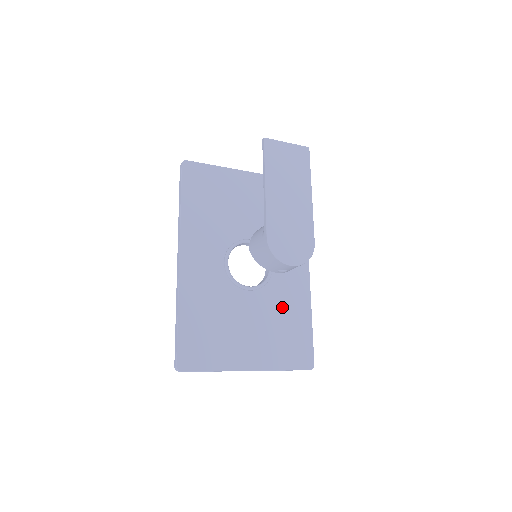
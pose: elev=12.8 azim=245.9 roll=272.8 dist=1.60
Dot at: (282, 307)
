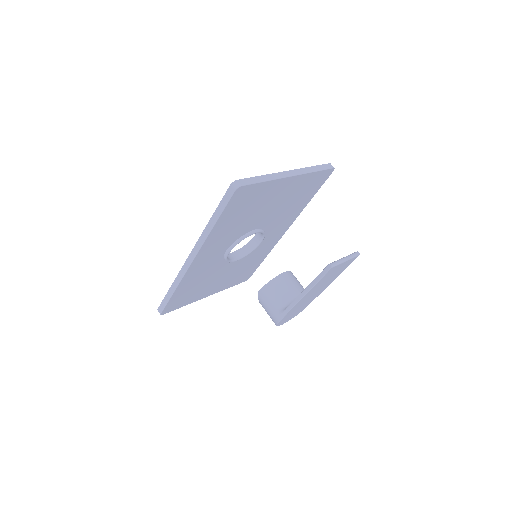
Dot at: (251, 259)
